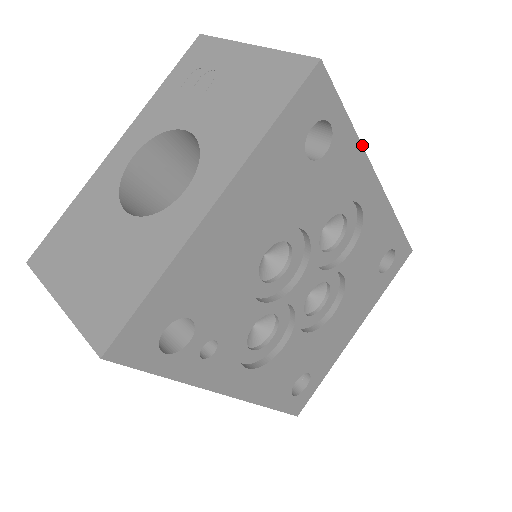
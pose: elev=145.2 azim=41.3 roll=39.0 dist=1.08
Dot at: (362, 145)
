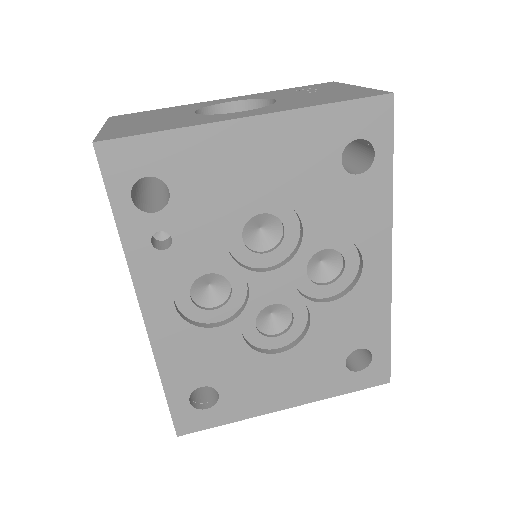
Dot at: occluded
